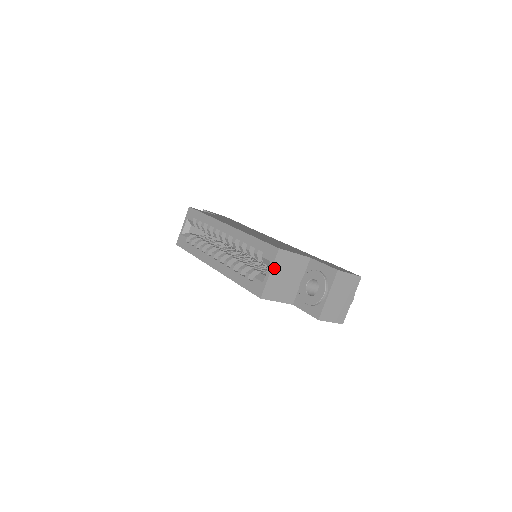
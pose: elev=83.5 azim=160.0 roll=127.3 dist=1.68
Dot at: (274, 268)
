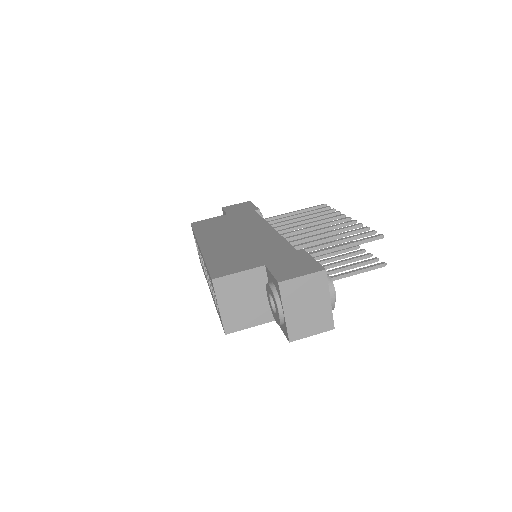
Dot at: (220, 300)
